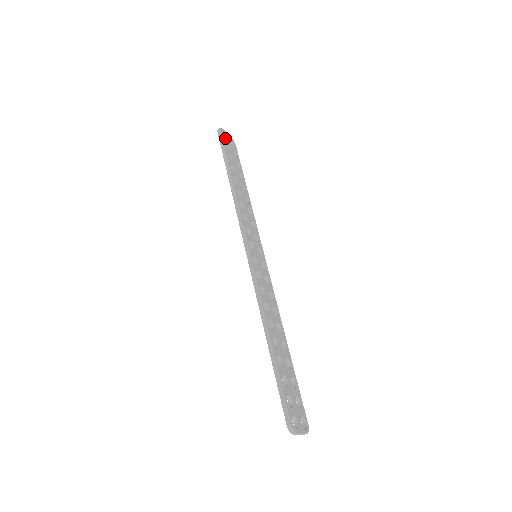
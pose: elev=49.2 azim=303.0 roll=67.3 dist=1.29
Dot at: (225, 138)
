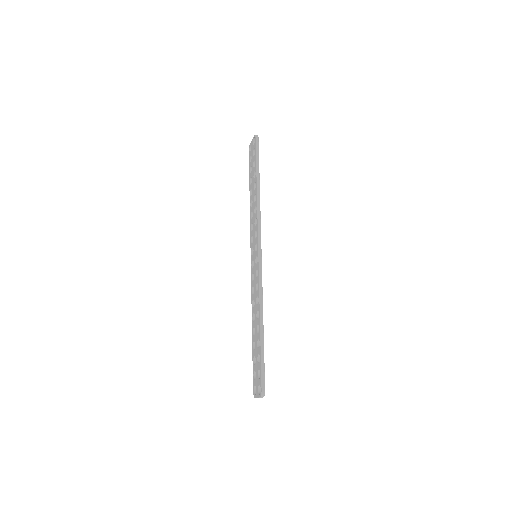
Dot at: occluded
